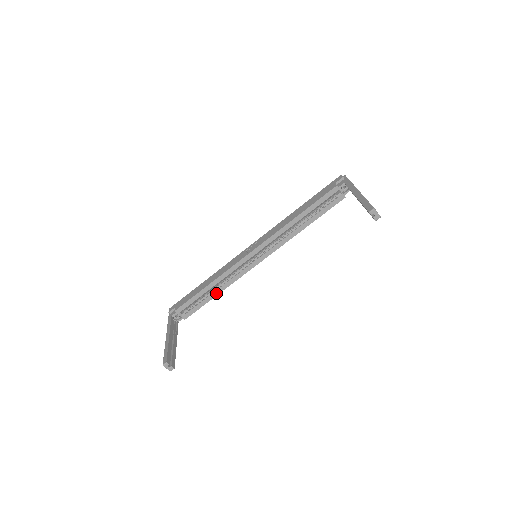
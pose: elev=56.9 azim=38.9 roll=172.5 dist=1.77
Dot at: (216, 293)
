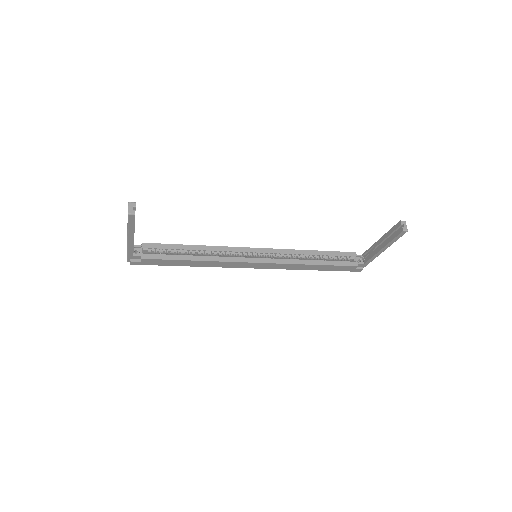
Dot at: (195, 258)
